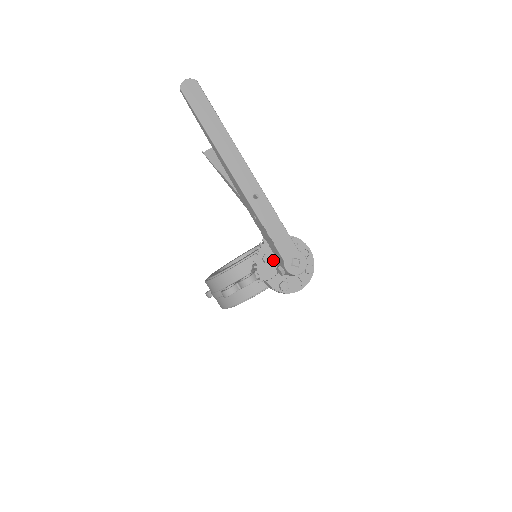
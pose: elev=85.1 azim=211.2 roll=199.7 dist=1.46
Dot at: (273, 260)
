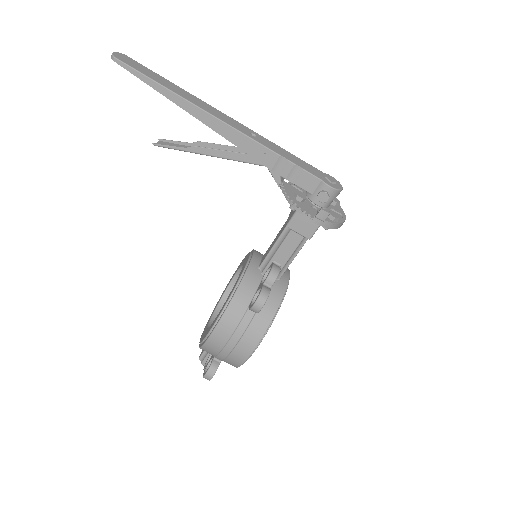
Dot at: occluded
